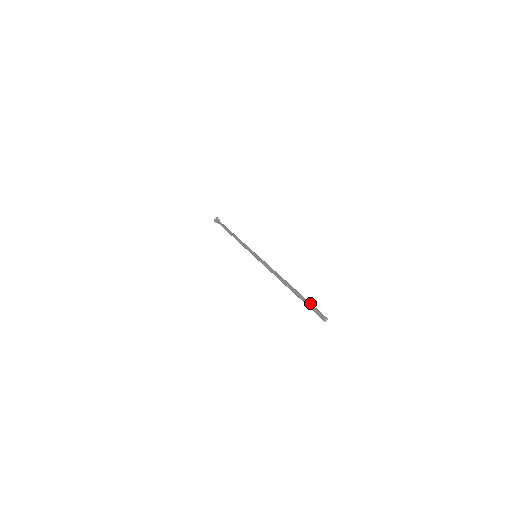
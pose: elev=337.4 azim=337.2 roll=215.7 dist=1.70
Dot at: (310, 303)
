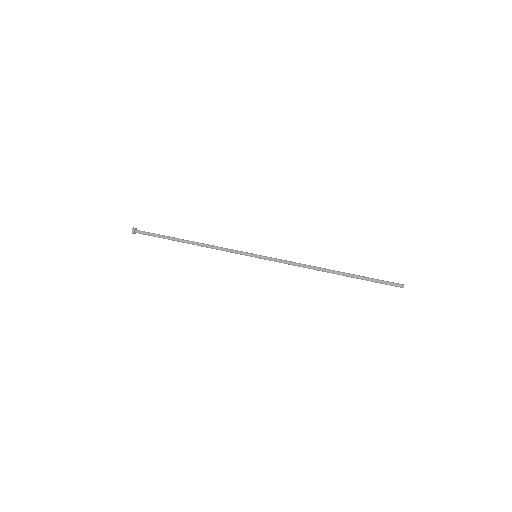
Dot at: (376, 280)
